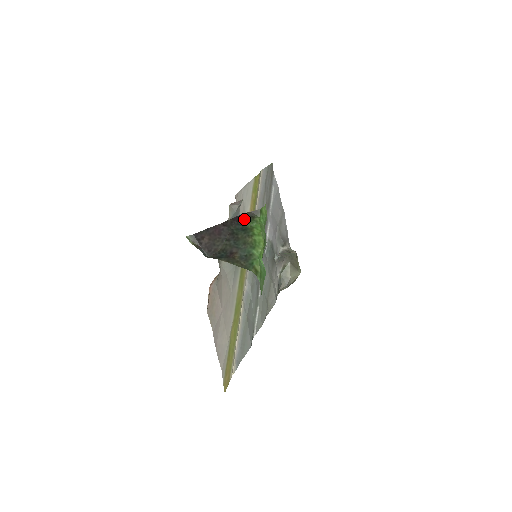
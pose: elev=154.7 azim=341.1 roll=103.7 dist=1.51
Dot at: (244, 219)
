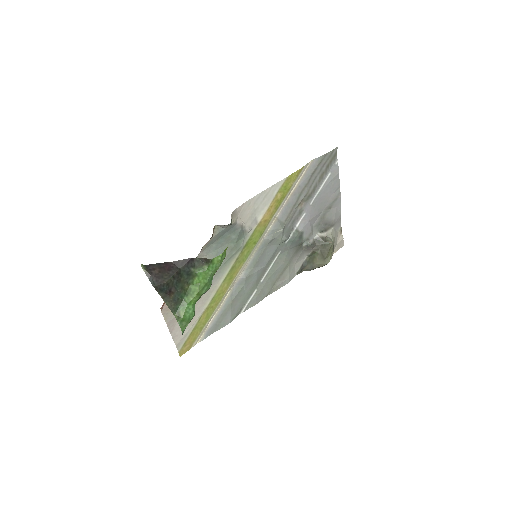
Dot at: (194, 263)
